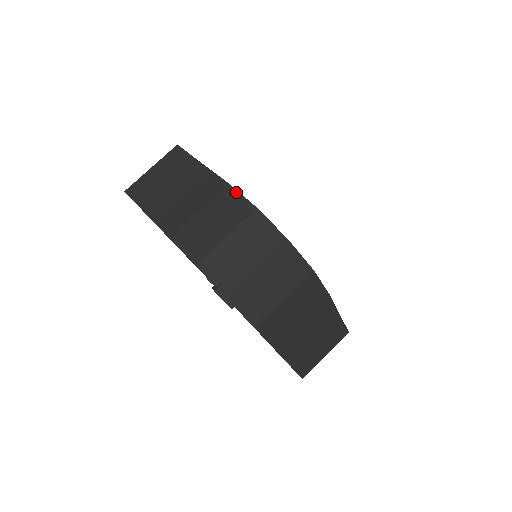
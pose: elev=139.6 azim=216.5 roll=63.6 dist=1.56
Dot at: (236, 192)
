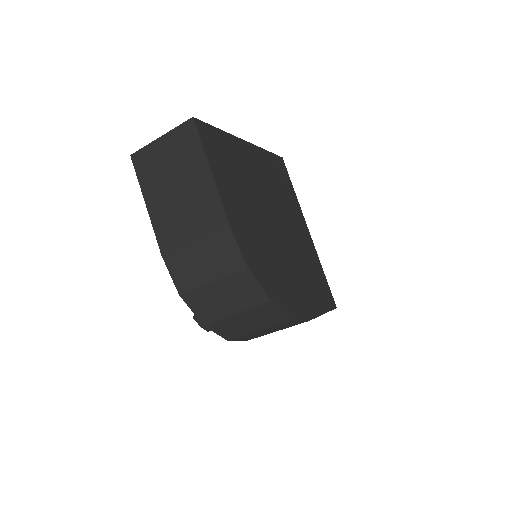
Dot at: (233, 238)
